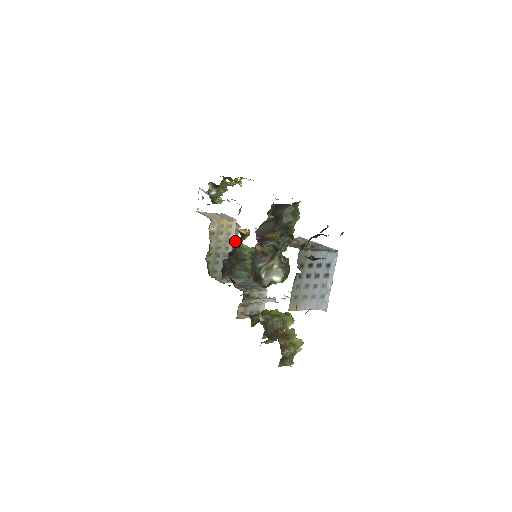
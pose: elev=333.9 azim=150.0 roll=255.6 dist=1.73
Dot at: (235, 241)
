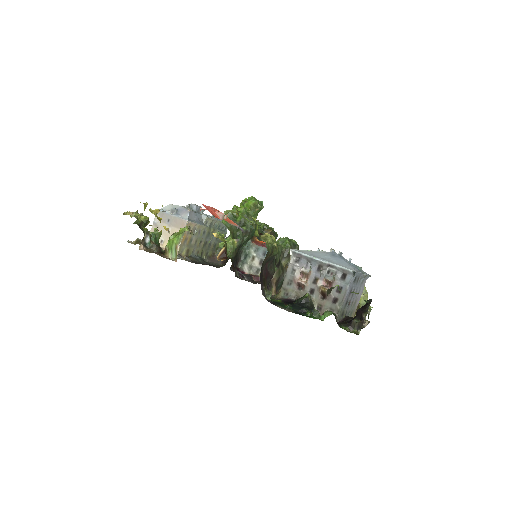
Dot at: (200, 219)
